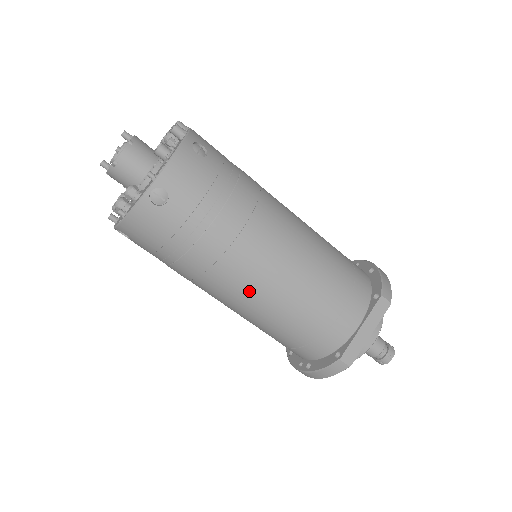
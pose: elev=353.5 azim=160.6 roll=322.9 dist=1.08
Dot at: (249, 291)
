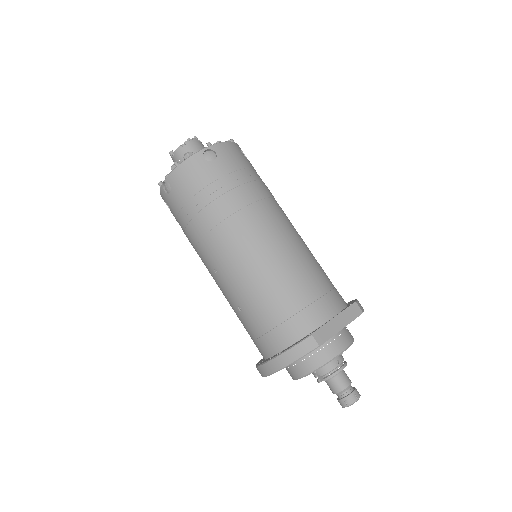
Dot at: (249, 249)
